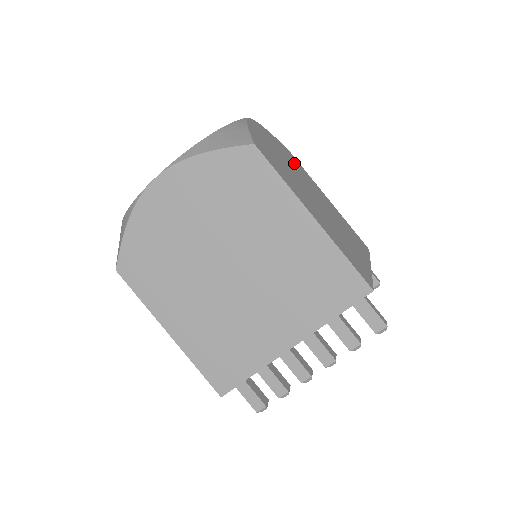
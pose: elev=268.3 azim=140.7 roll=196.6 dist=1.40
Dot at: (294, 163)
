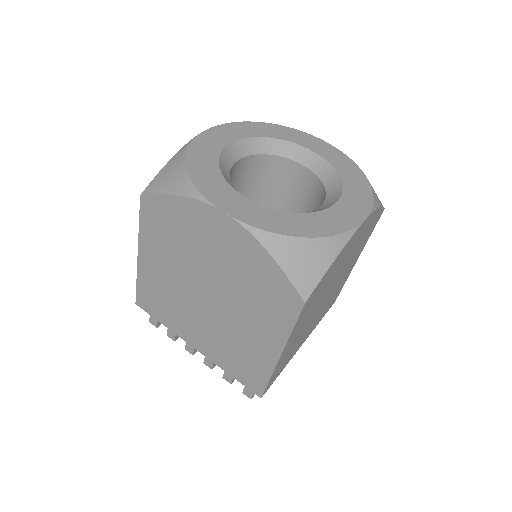
Dot at: occluded
